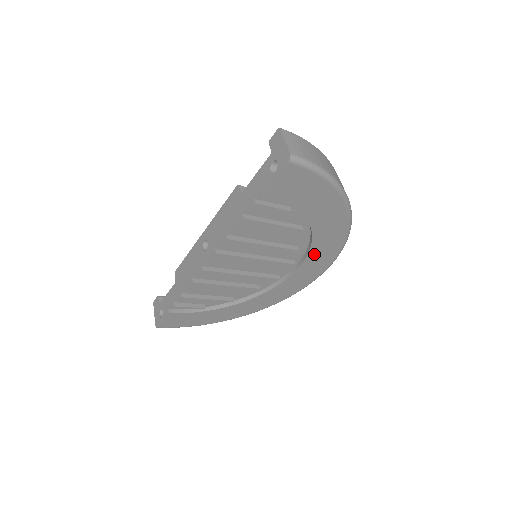
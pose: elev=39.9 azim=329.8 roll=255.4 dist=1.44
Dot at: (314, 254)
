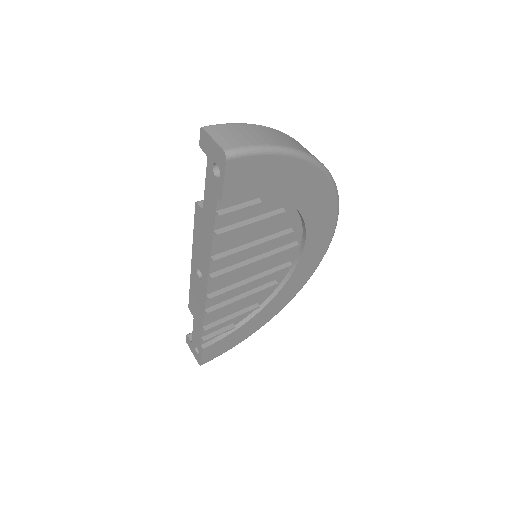
Dot at: (312, 226)
